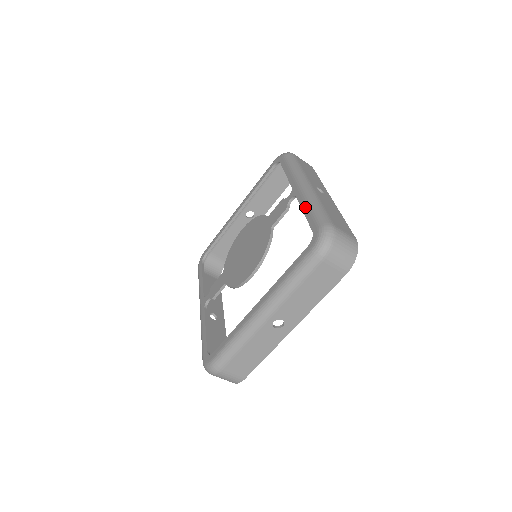
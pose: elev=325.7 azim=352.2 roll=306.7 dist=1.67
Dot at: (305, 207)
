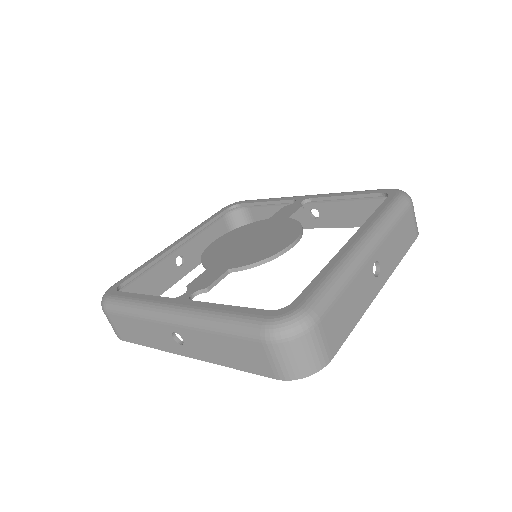
Dot at: (341, 193)
